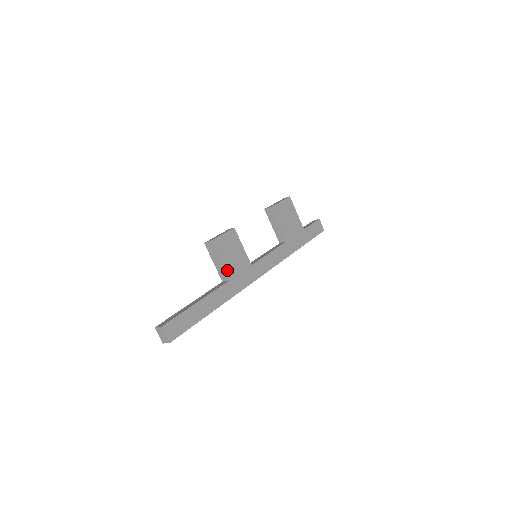
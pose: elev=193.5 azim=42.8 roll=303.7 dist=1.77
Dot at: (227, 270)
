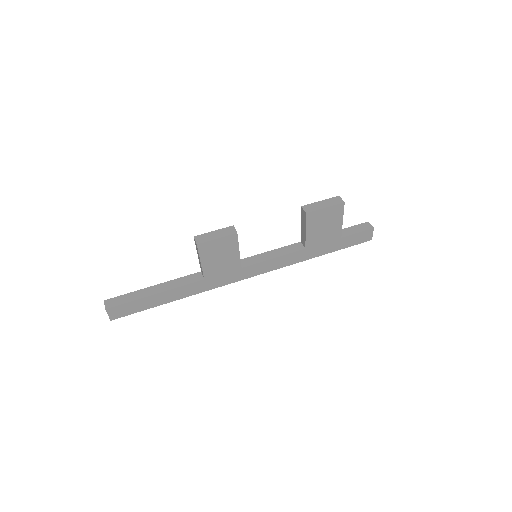
Dot at: (206, 271)
